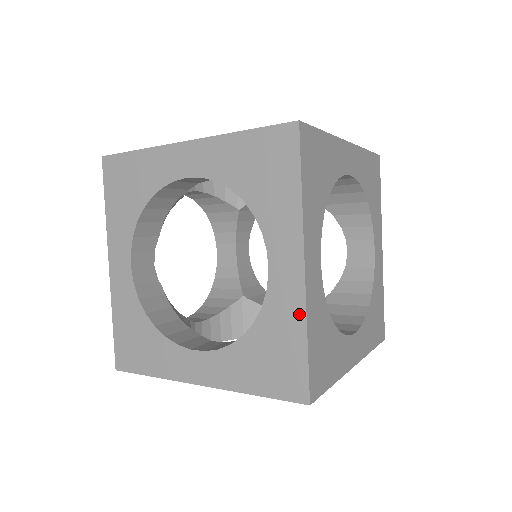
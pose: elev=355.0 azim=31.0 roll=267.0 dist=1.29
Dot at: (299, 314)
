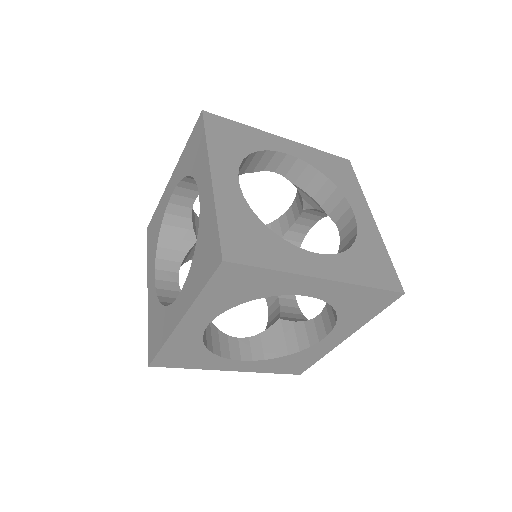
Dot at: (380, 241)
